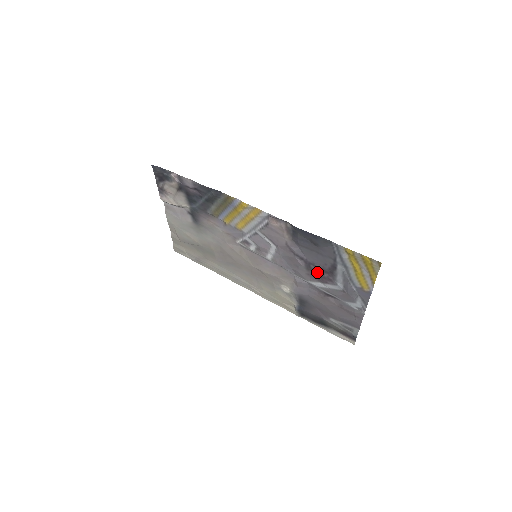
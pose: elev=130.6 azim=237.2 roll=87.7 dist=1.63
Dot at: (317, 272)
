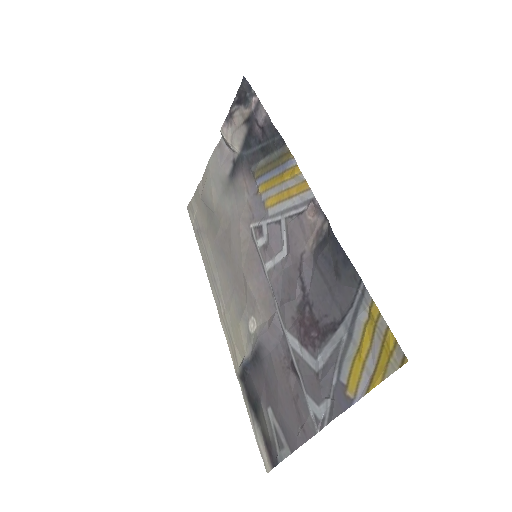
Dot at: (307, 322)
